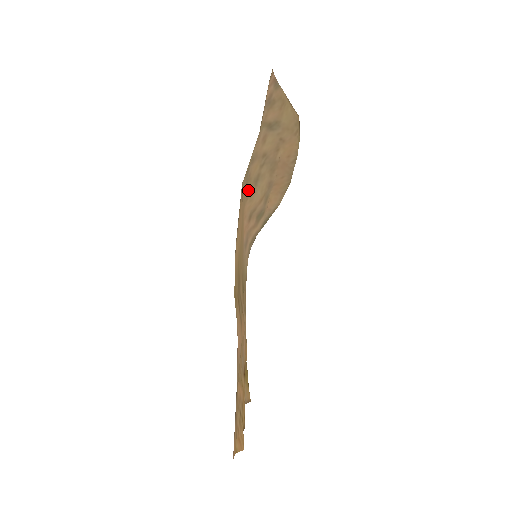
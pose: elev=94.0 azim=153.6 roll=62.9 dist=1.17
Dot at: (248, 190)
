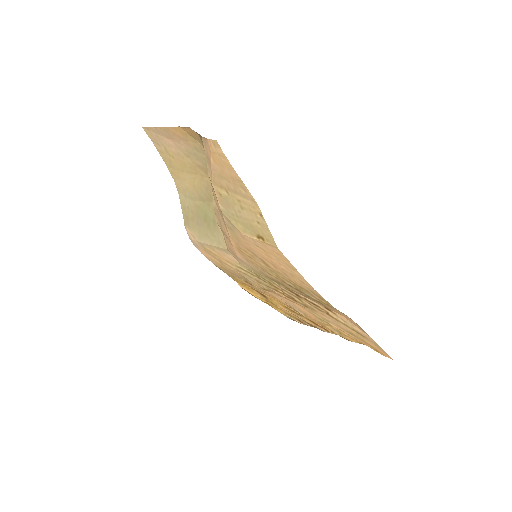
Dot at: (226, 229)
